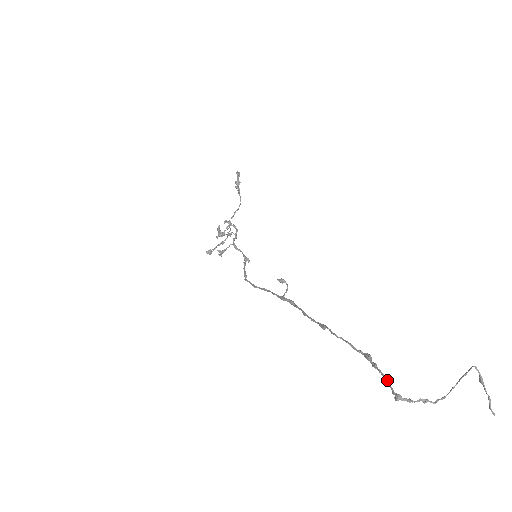
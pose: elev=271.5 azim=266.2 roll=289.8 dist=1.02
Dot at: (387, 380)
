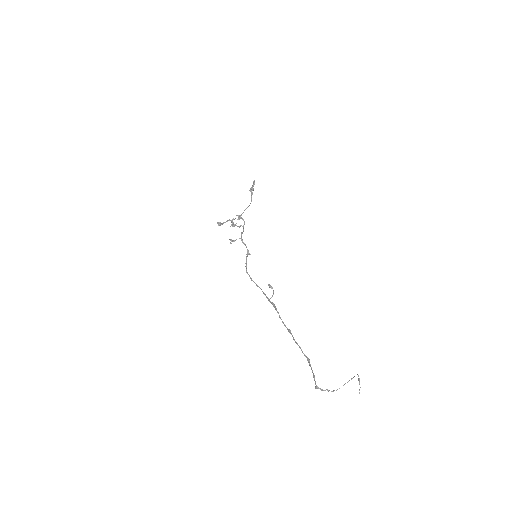
Dot at: (314, 377)
